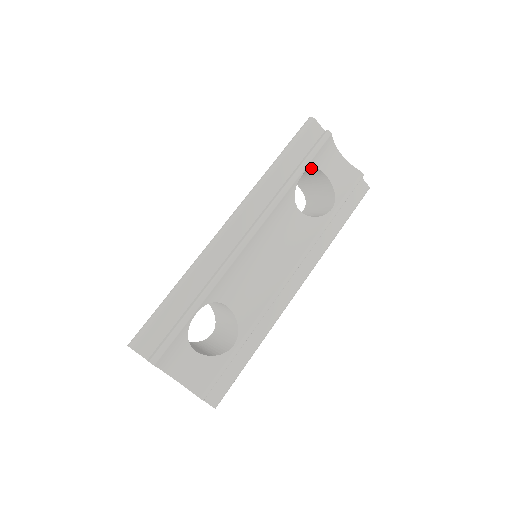
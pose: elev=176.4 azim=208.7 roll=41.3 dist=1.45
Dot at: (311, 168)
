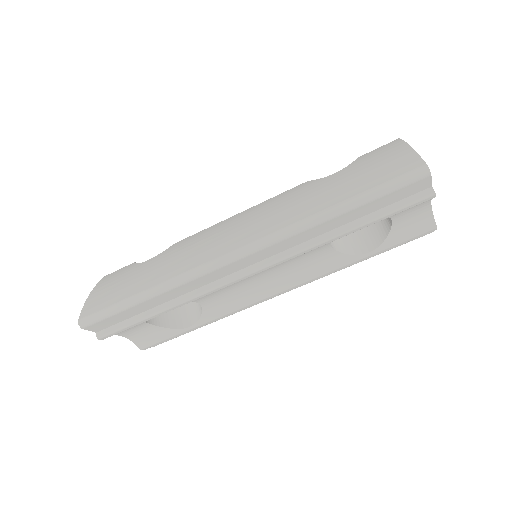
Dot at: occluded
